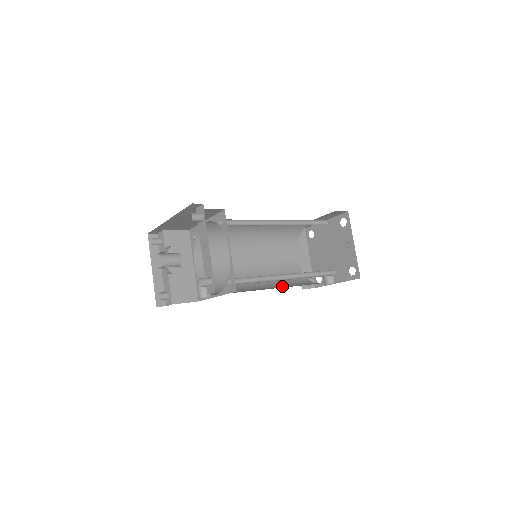
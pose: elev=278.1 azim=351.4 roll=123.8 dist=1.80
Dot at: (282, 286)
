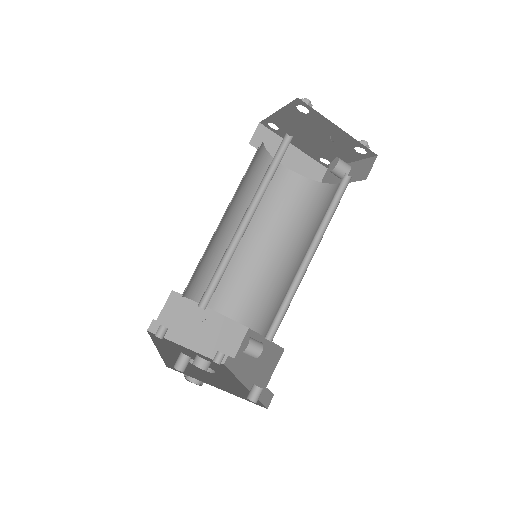
Dot at: (303, 234)
